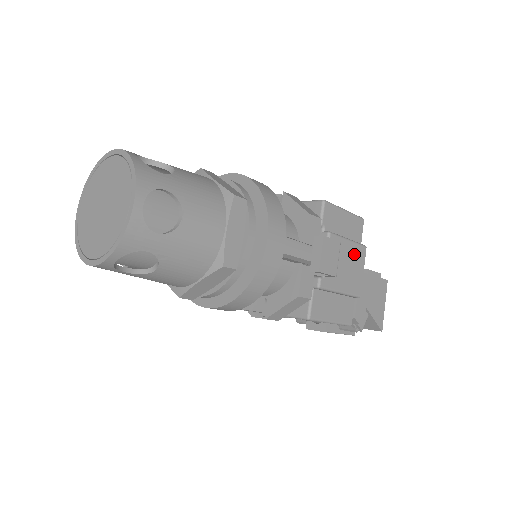
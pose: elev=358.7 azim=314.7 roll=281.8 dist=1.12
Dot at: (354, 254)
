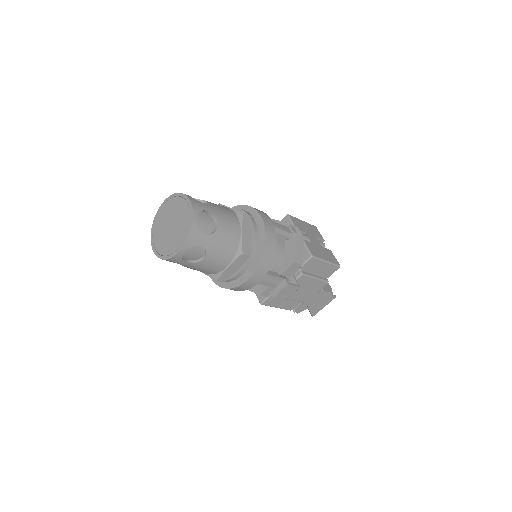
Dot at: (315, 285)
